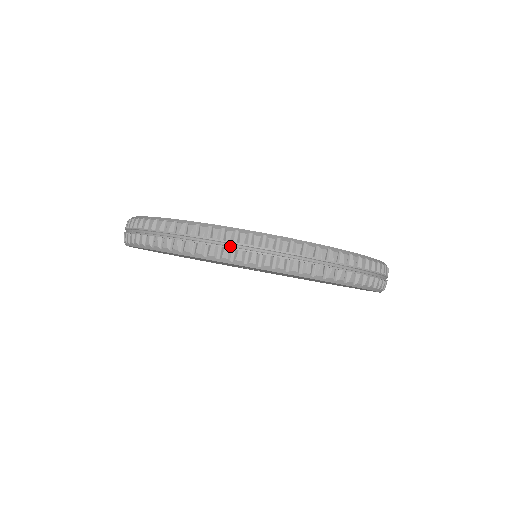
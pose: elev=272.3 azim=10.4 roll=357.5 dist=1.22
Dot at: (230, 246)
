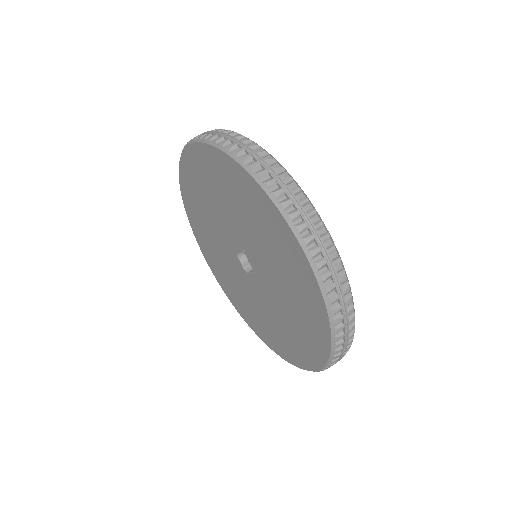
Dot at: (239, 144)
